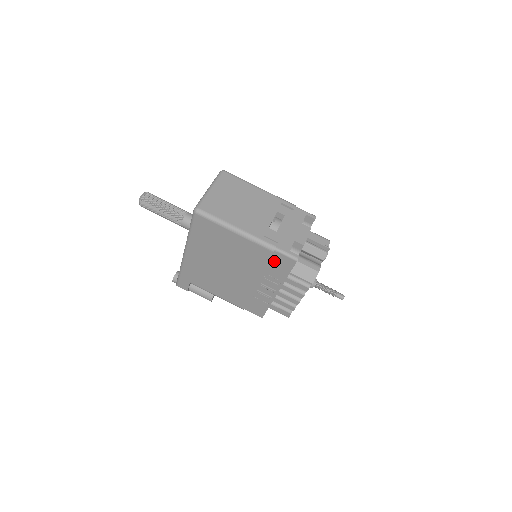
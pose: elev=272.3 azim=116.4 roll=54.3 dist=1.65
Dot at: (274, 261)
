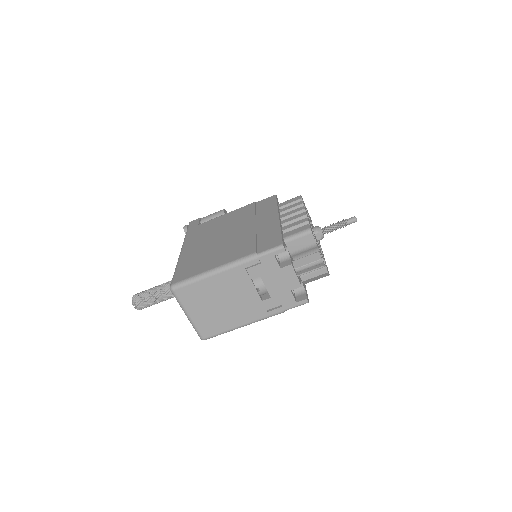
Dot at: occluded
